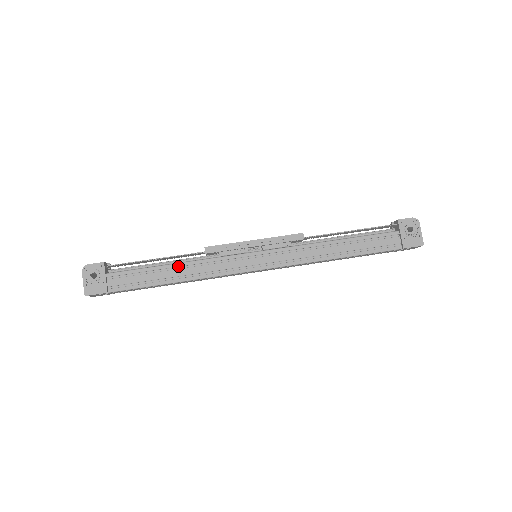
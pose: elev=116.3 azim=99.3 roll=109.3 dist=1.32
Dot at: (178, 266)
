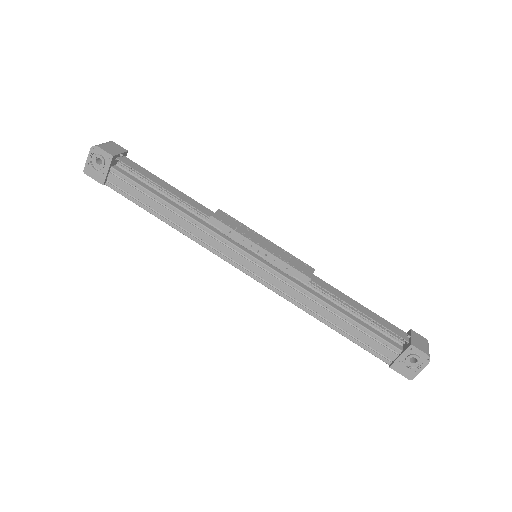
Dot at: (177, 212)
